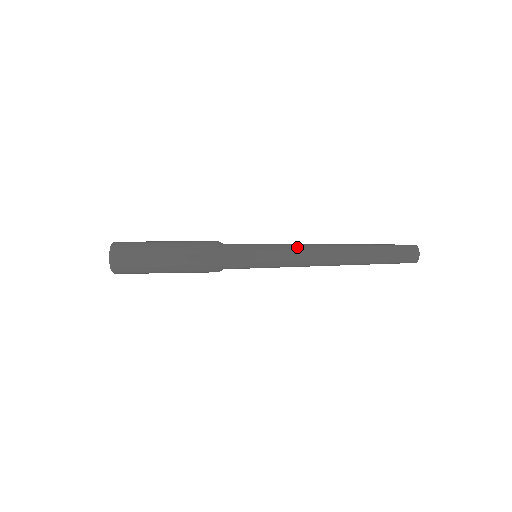
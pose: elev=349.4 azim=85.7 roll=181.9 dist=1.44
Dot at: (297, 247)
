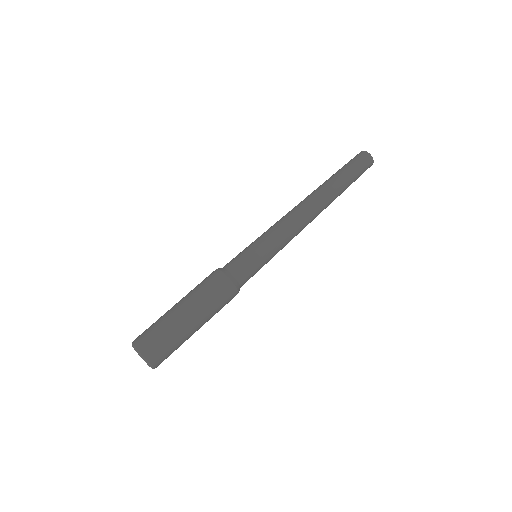
Dot at: (283, 223)
